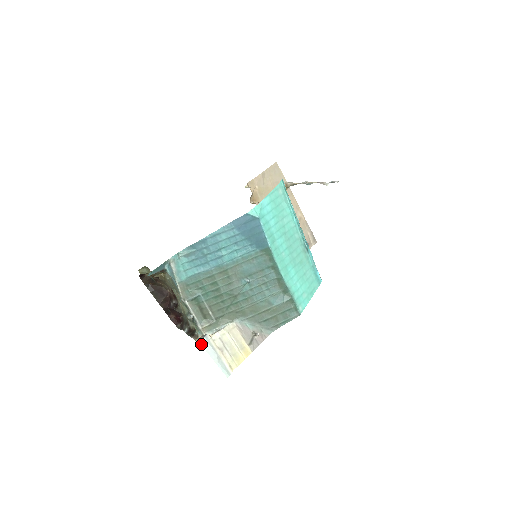
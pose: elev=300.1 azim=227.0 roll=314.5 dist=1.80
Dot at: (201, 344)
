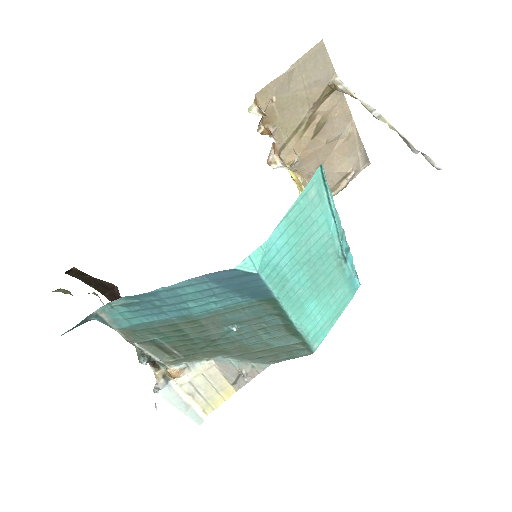
Dot at: (161, 395)
